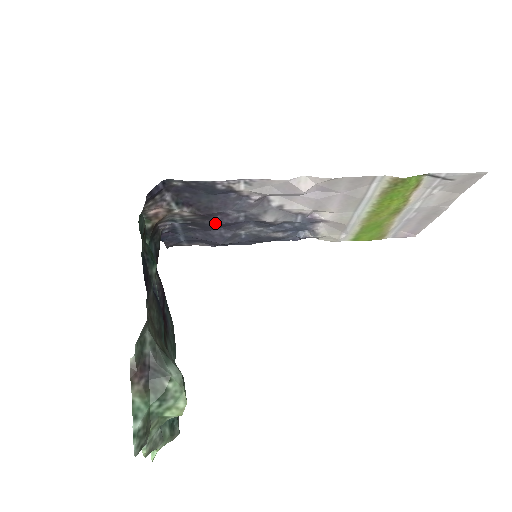
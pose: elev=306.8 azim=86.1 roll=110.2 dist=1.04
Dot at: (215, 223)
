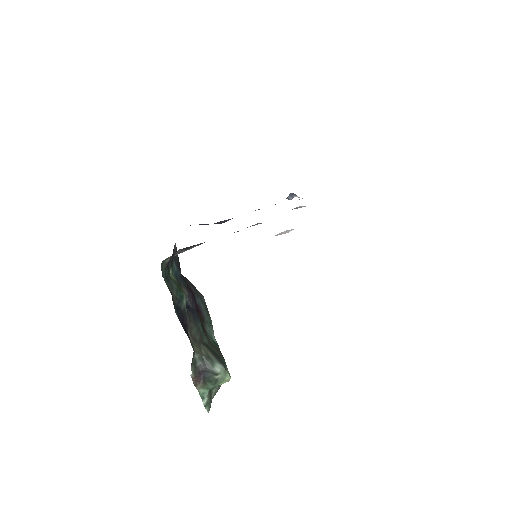
Dot at: occluded
